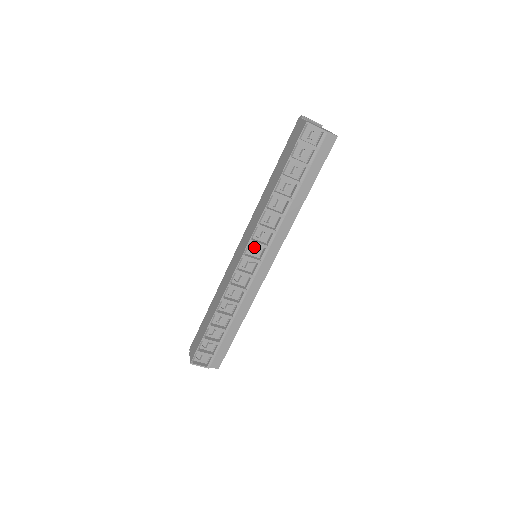
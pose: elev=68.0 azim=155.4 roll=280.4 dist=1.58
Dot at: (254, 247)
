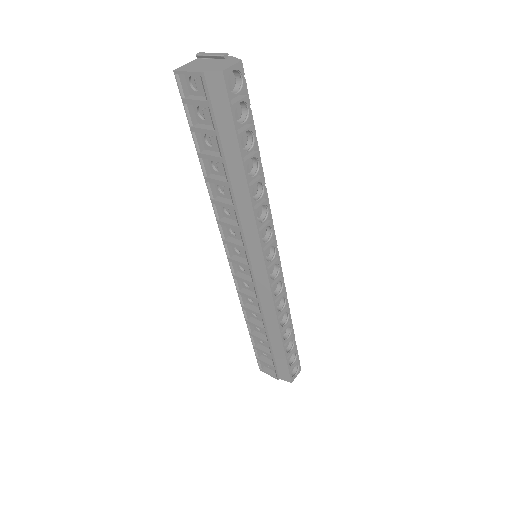
Dot at: occluded
